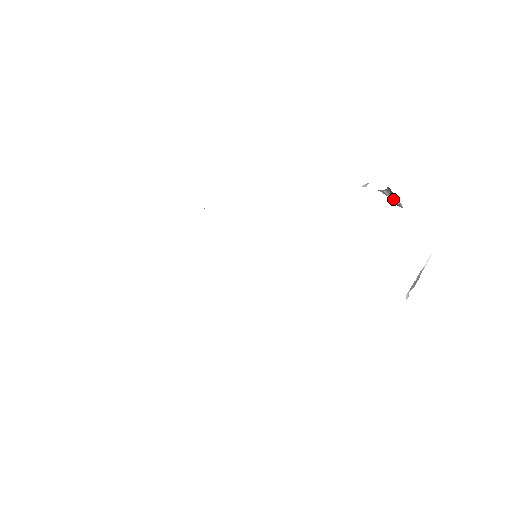
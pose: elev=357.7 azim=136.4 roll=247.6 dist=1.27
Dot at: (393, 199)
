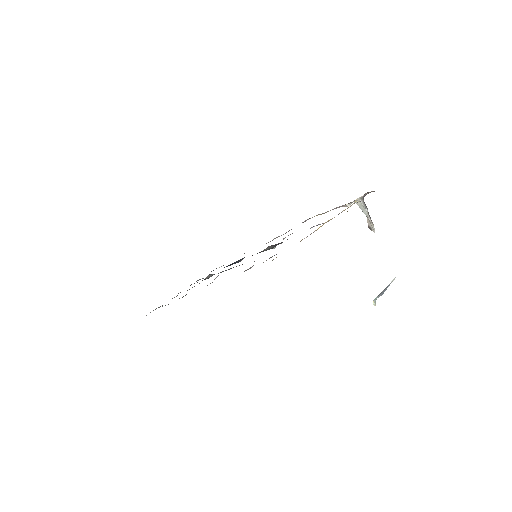
Dot at: (367, 214)
